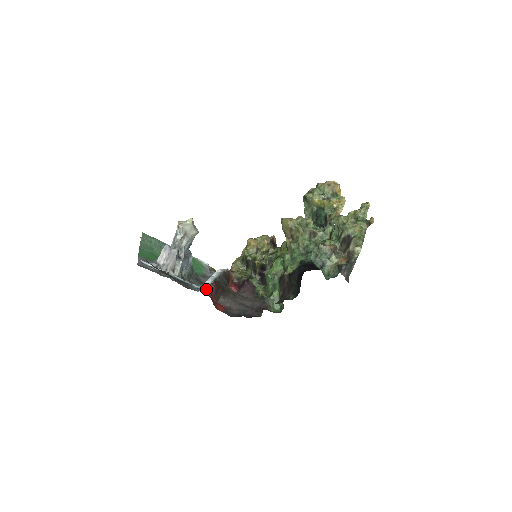
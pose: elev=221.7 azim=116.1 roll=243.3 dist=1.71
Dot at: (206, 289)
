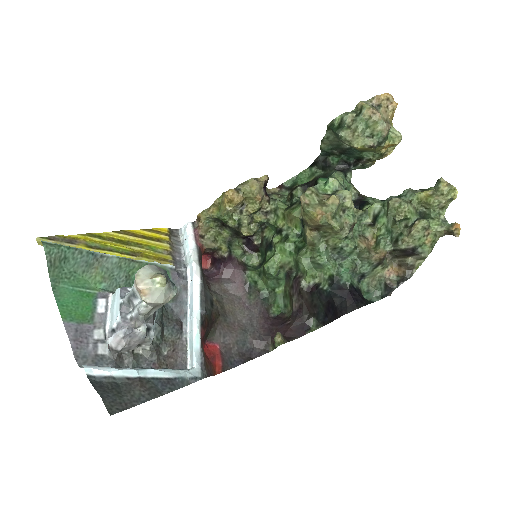
Dot at: (201, 366)
